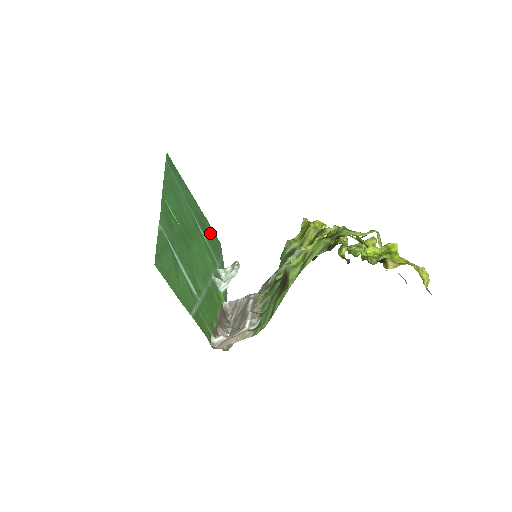
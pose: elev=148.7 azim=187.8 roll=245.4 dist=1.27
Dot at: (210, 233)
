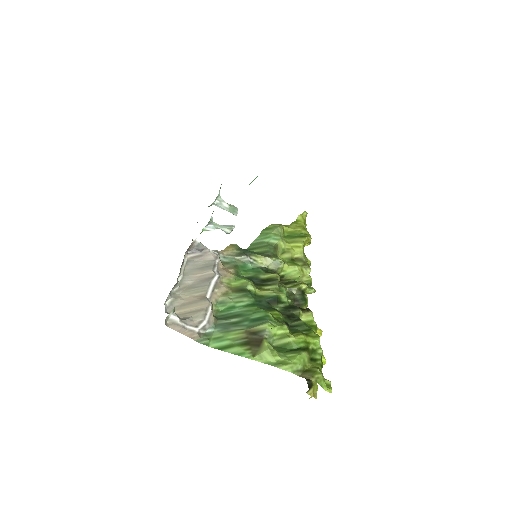
Dot at: occluded
